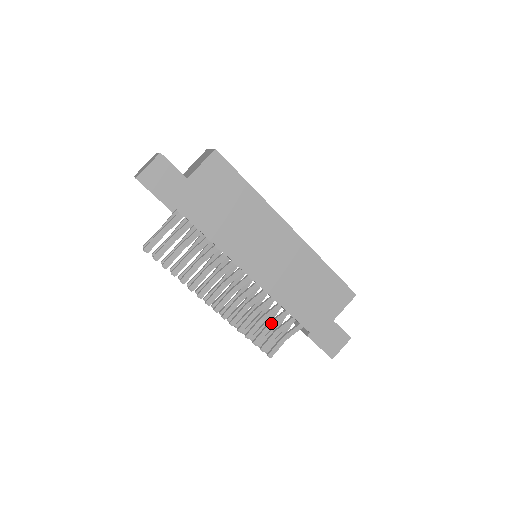
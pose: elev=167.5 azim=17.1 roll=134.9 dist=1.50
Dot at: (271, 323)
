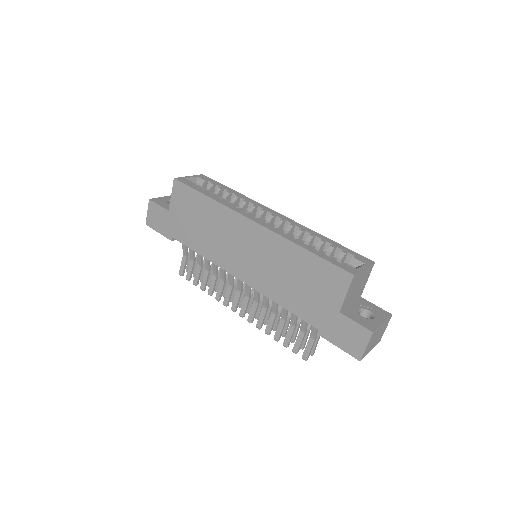
Dot at: (291, 322)
